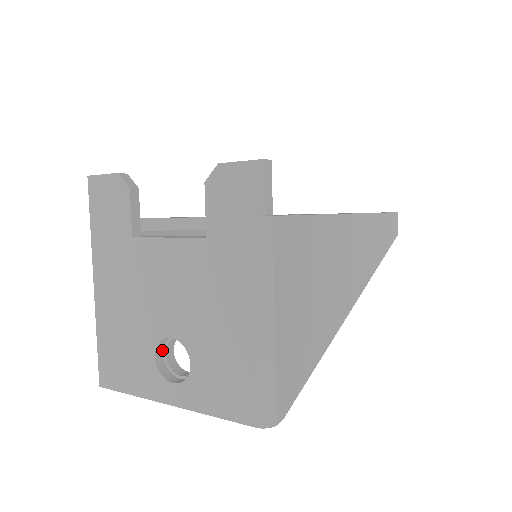
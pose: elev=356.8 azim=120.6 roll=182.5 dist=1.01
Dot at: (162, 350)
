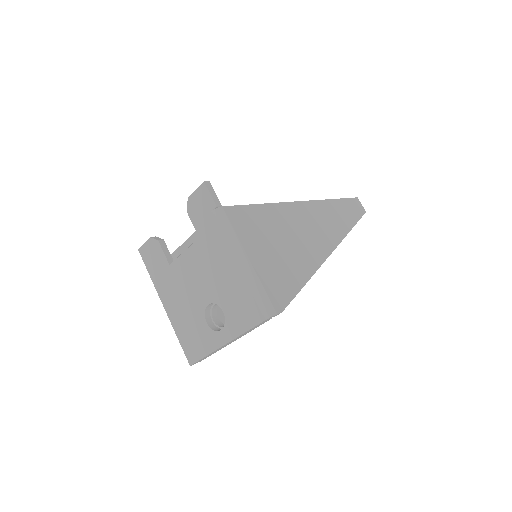
Dot at: (210, 319)
